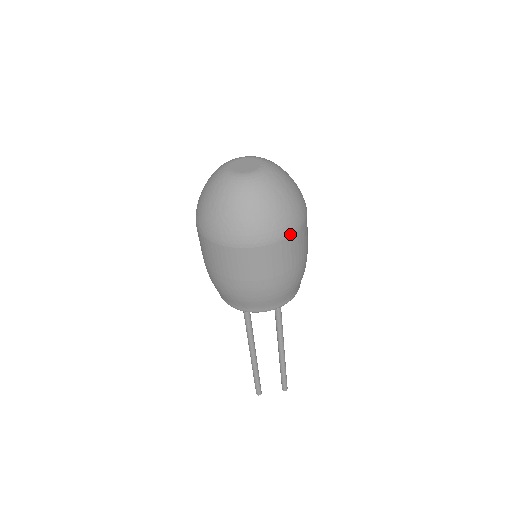
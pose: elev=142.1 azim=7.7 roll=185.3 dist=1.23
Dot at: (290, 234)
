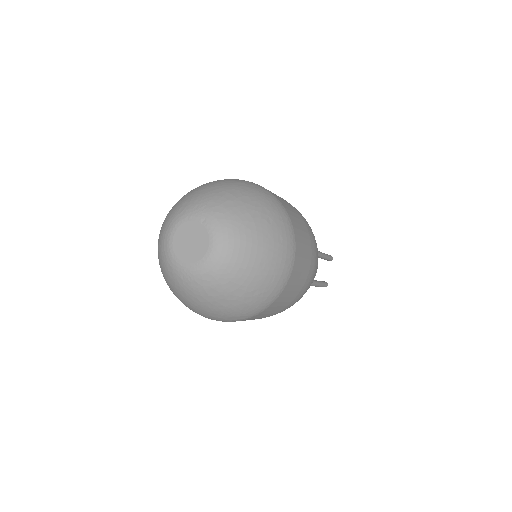
Dot at: (289, 220)
